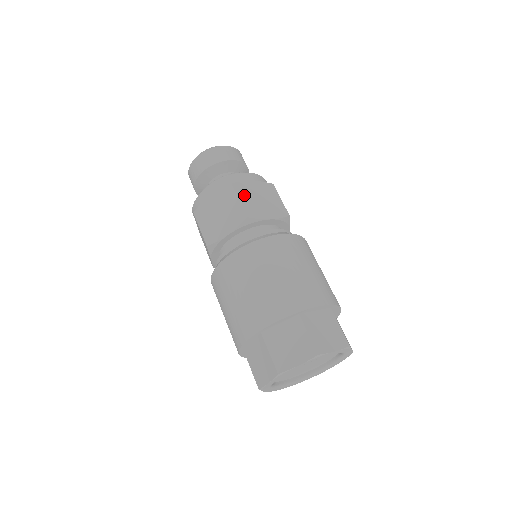
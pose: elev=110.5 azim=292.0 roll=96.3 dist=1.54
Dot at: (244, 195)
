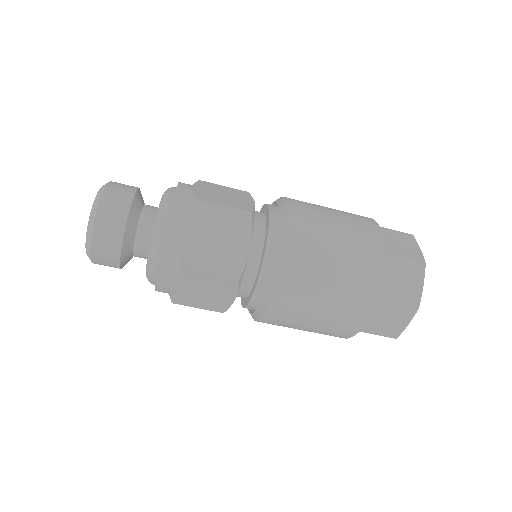
Dot at: (203, 262)
